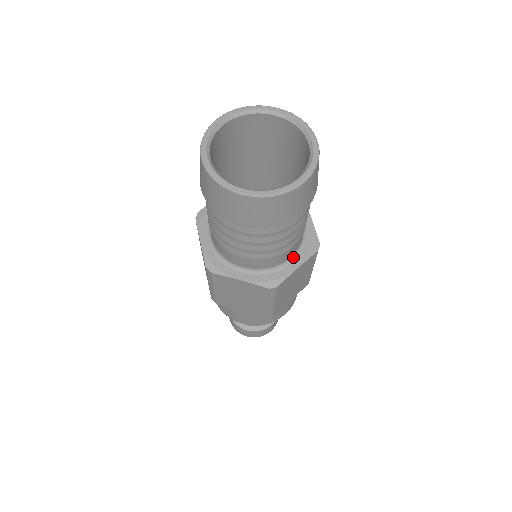
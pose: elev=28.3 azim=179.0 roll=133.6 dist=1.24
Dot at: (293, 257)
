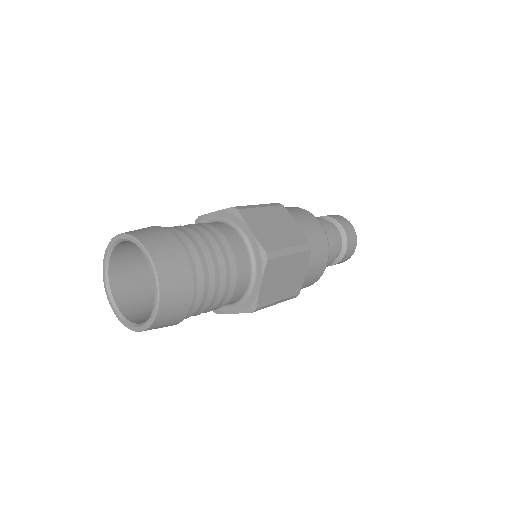
Dot at: (232, 304)
